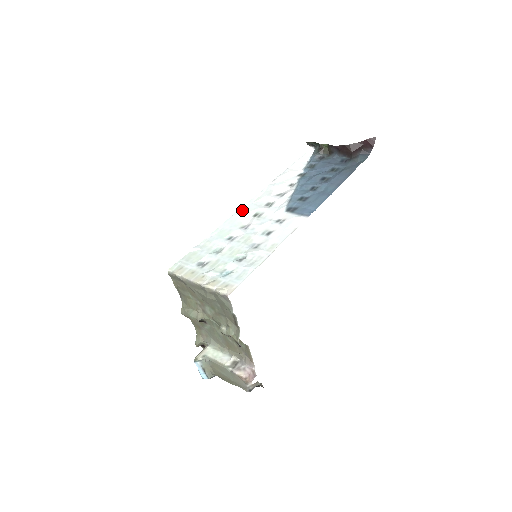
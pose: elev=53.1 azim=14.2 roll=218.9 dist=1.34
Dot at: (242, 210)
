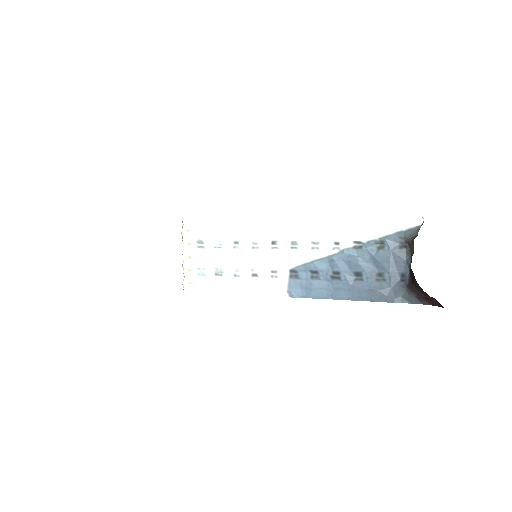
Dot at: (275, 223)
